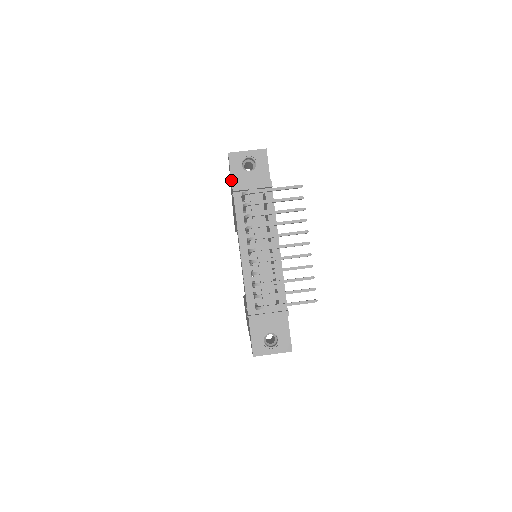
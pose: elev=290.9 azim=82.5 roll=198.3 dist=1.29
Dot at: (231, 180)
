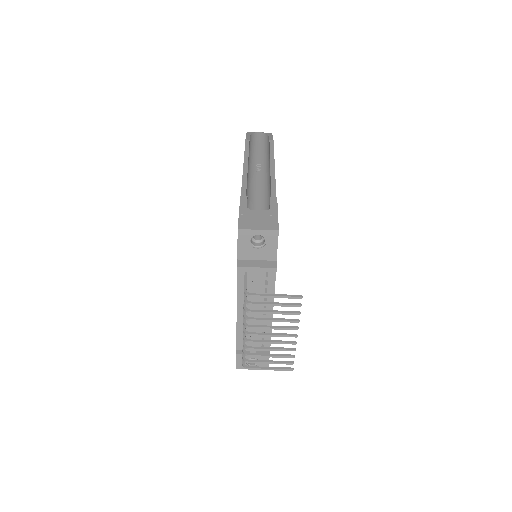
Dot at: (237, 253)
